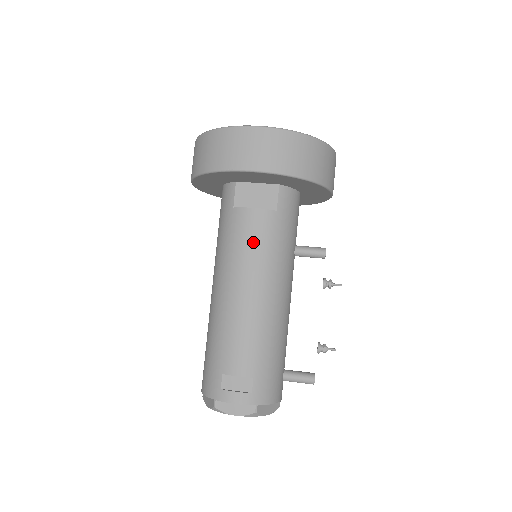
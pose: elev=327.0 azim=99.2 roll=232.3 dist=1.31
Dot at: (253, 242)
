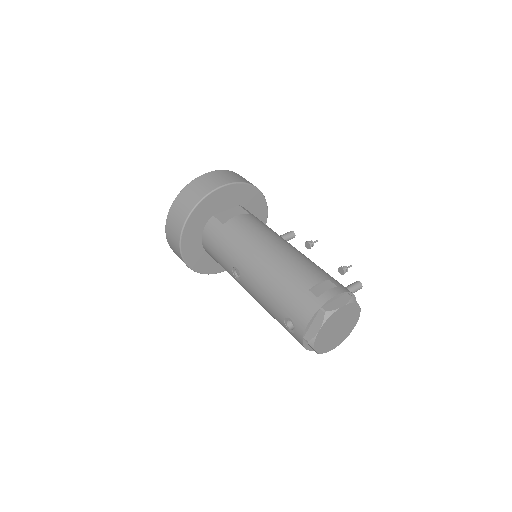
Dot at: (253, 227)
